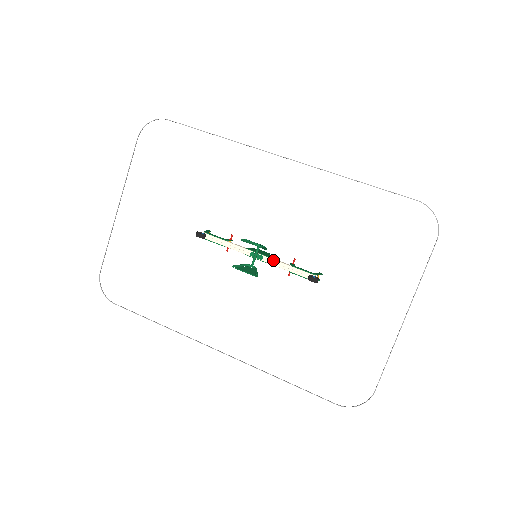
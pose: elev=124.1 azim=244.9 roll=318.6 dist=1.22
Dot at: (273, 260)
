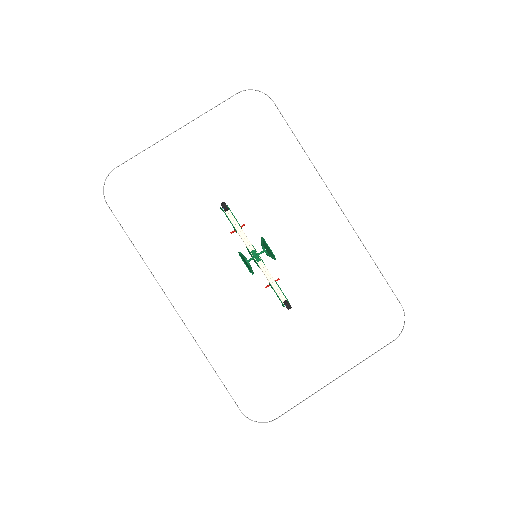
Dot at: (266, 269)
